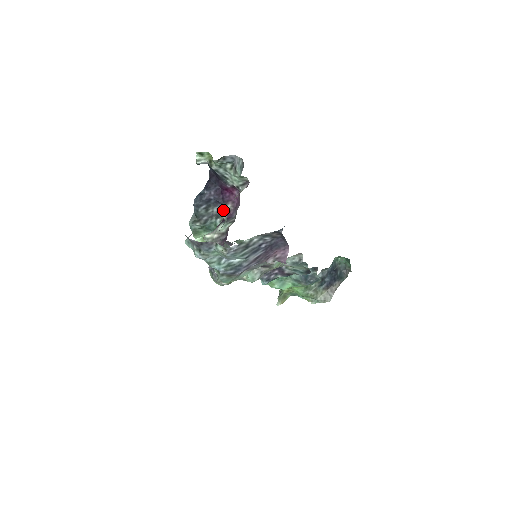
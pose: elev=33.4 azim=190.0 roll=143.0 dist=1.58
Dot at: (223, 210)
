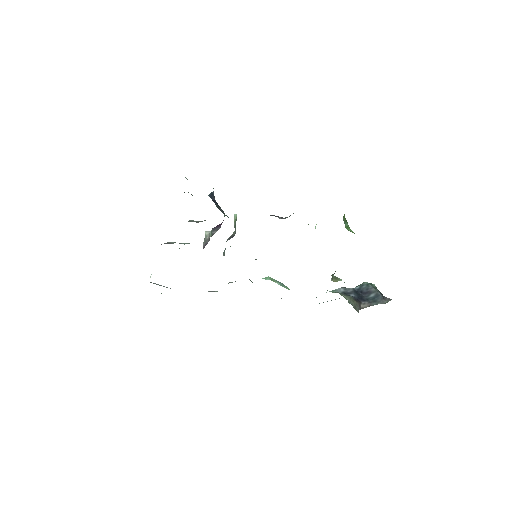
Dot at: occluded
